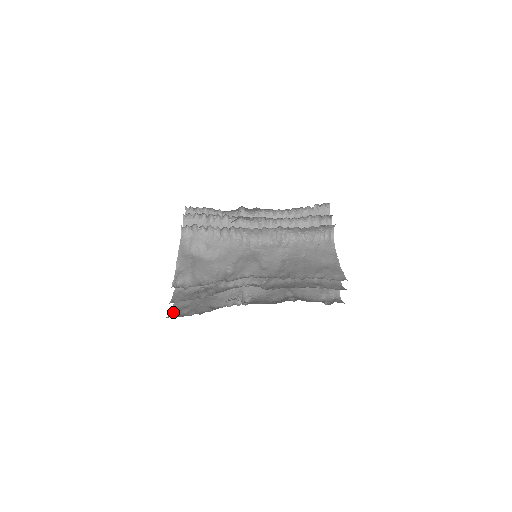
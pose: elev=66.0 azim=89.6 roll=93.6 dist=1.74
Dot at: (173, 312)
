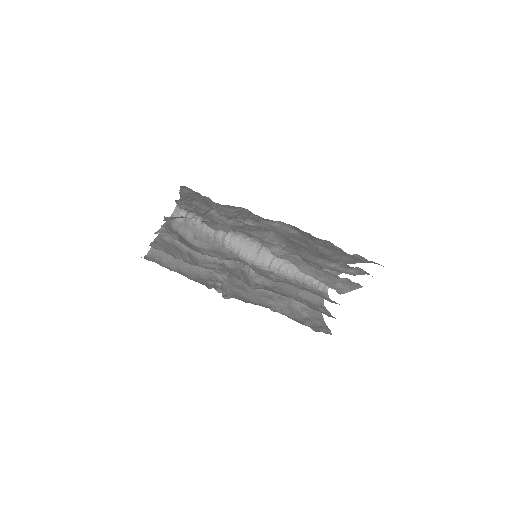
Dot at: occluded
